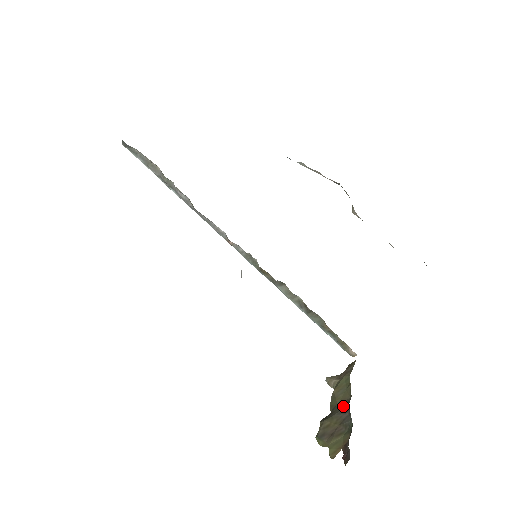
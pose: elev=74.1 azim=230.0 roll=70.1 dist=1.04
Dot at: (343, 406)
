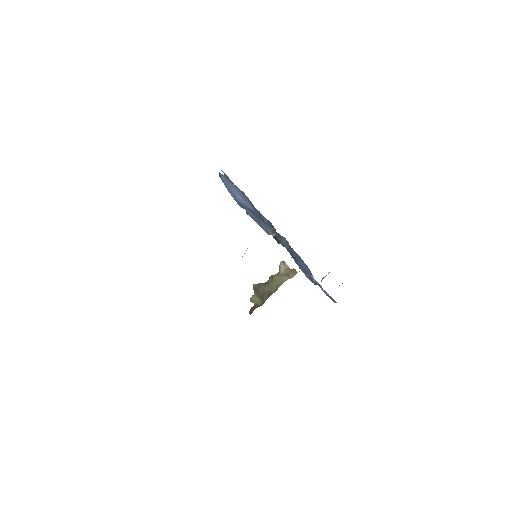
Dot at: (269, 291)
